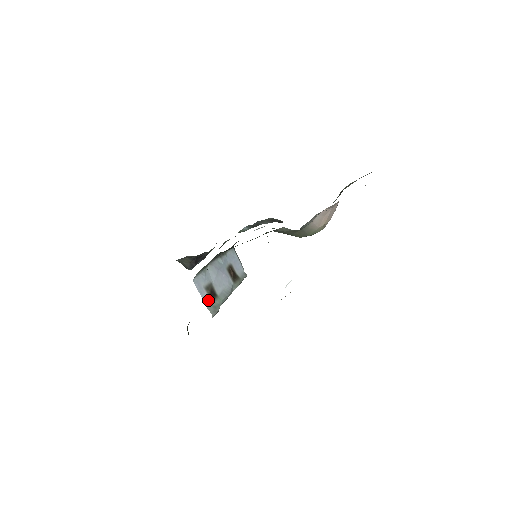
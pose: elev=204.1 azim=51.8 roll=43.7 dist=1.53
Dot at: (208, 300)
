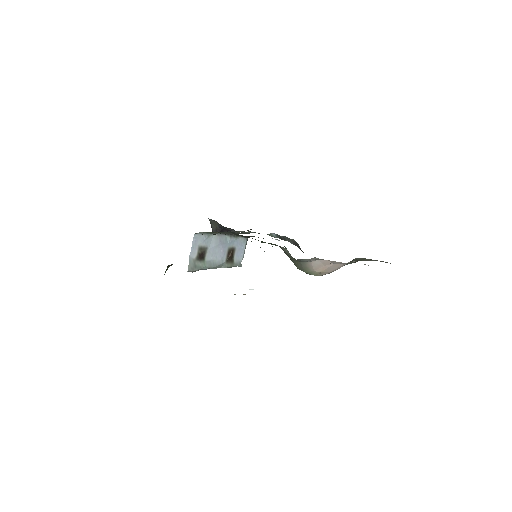
Dot at: (194, 257)
